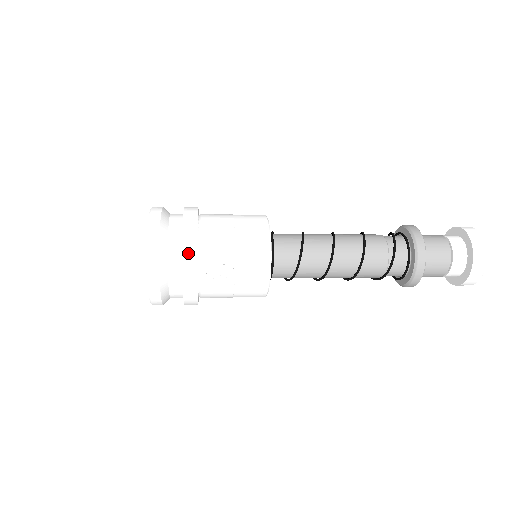
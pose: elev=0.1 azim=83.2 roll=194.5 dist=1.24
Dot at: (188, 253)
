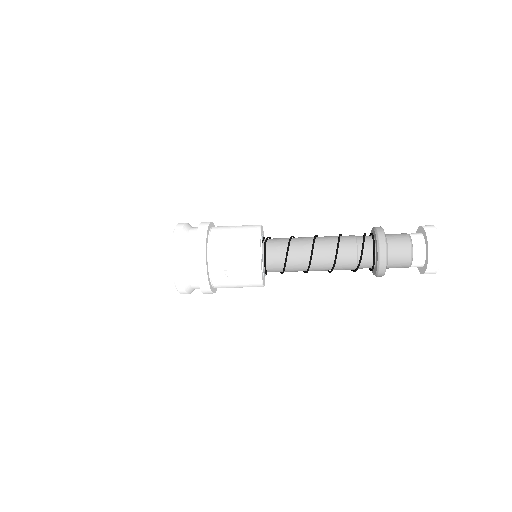
Dot at: (200, 265)
